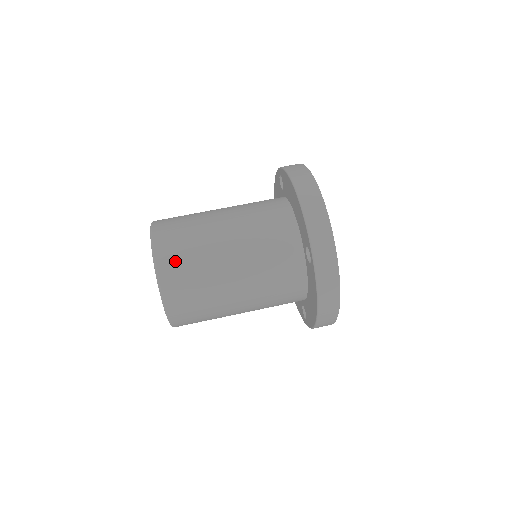
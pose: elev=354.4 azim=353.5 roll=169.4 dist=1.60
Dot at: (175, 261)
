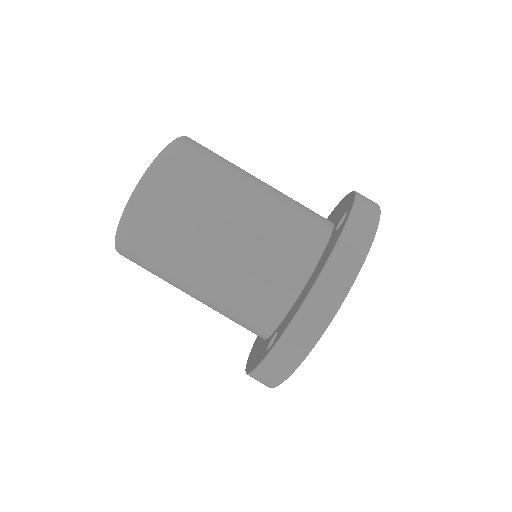
Dot at: (145, 227)
